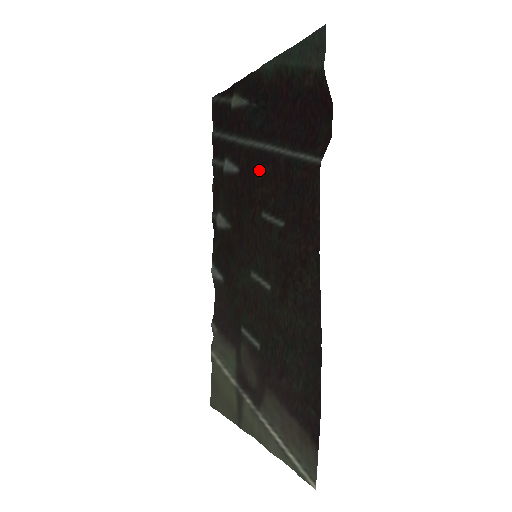
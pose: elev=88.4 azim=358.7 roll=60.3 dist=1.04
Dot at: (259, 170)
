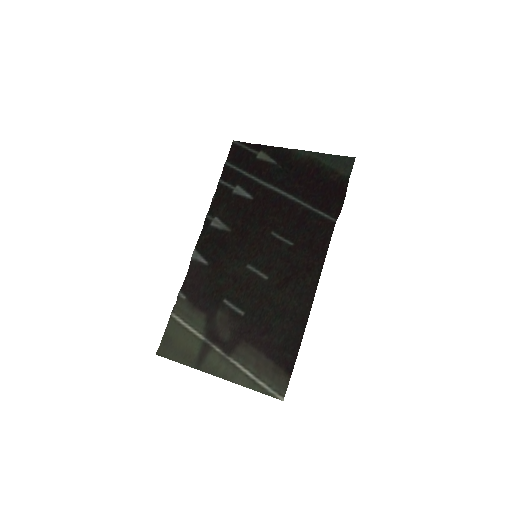
Dot at: (275, 206)
